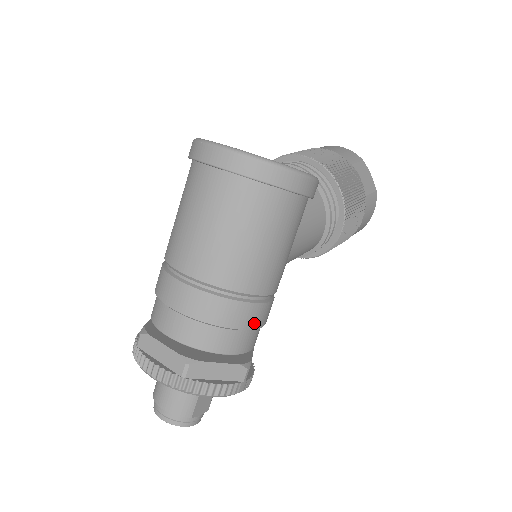
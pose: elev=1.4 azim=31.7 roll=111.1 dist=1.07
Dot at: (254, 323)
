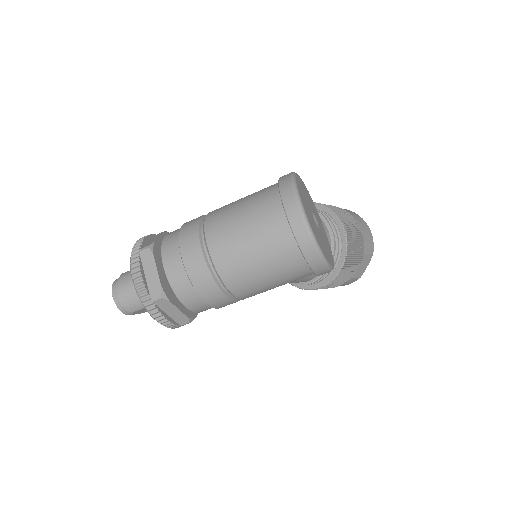
Dot at: (218, 306)
